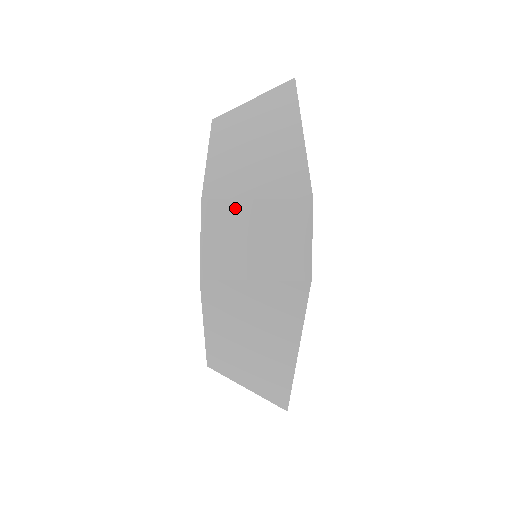
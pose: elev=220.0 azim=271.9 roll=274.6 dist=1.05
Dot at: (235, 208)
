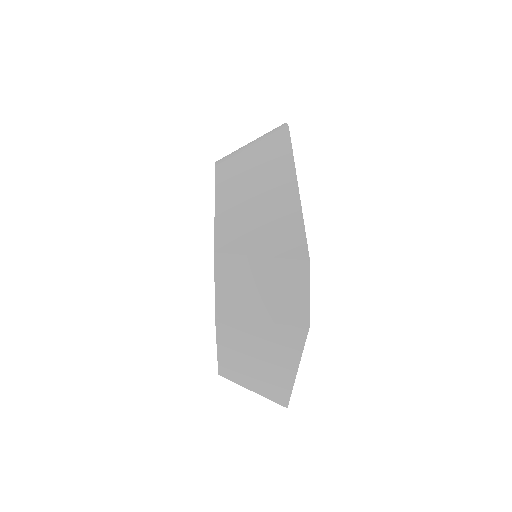
Dot at: occluded
